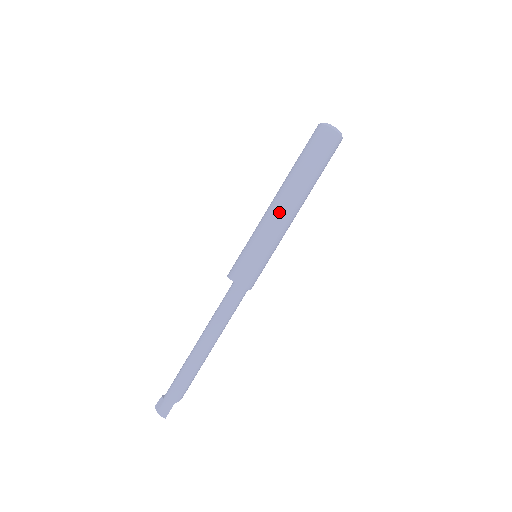
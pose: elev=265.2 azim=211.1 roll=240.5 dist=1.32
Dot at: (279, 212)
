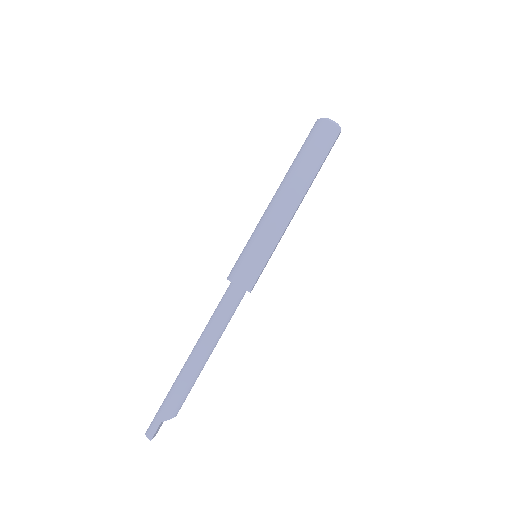
Dot at: (273, 204)
